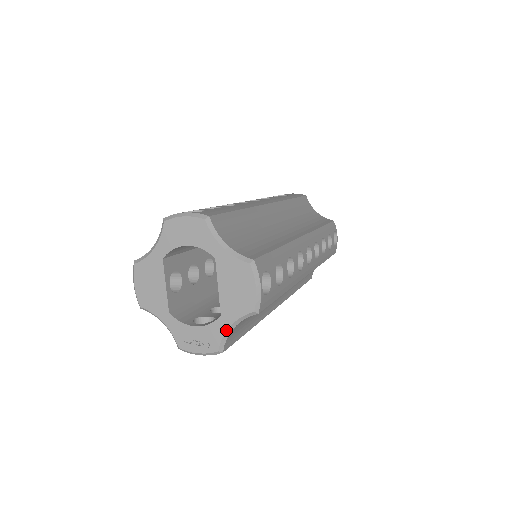
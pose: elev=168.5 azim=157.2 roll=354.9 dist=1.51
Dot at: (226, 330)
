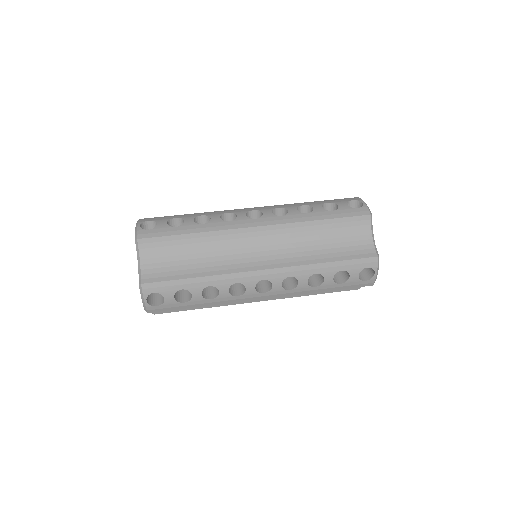
Dot at: occluded
